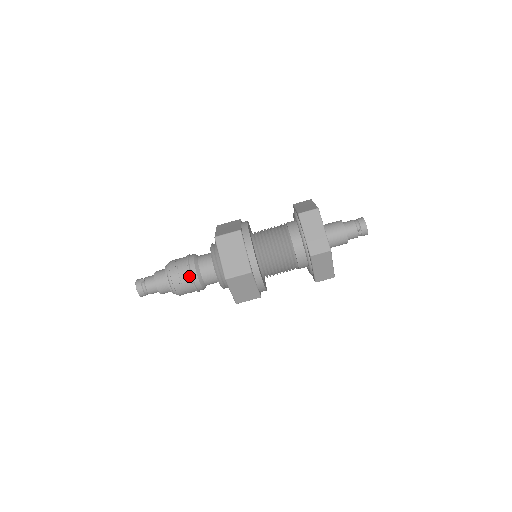
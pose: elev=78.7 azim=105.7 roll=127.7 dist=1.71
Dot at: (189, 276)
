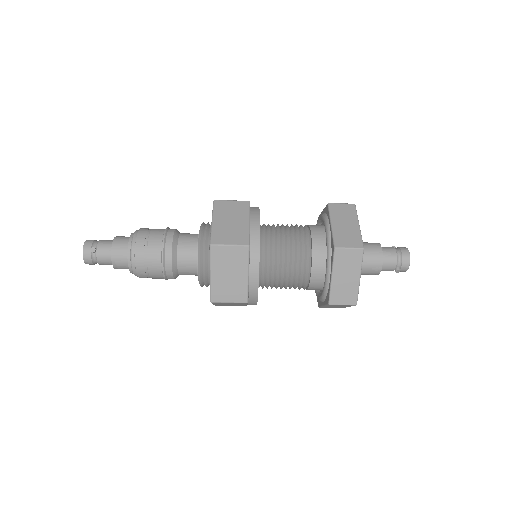
Dot at: (161, 269)
